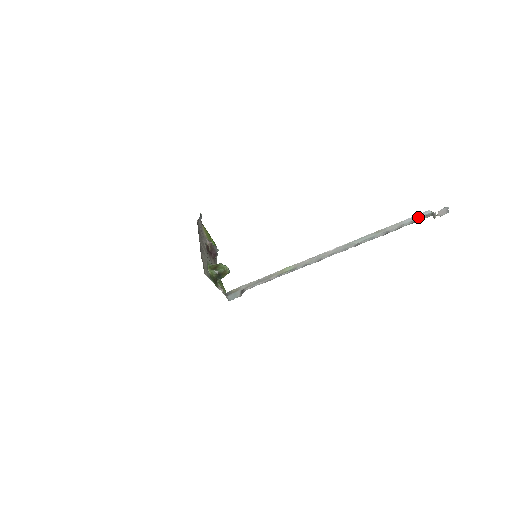
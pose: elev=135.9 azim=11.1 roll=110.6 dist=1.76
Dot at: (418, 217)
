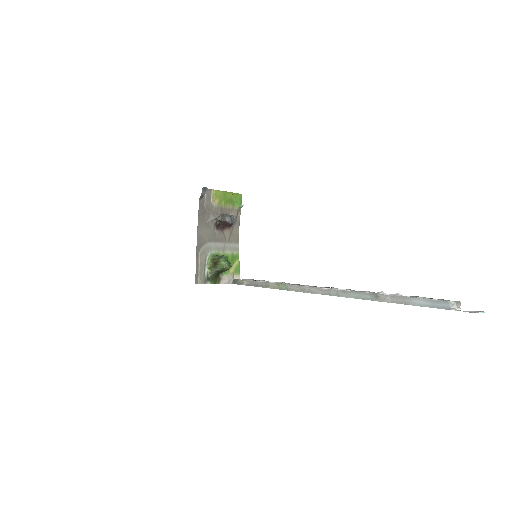
Dot at: (430, 305)
